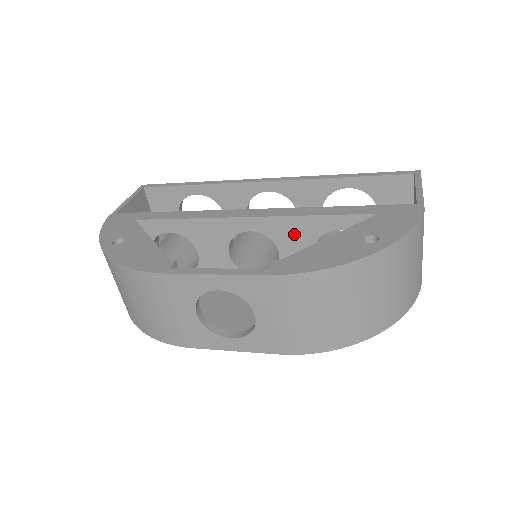
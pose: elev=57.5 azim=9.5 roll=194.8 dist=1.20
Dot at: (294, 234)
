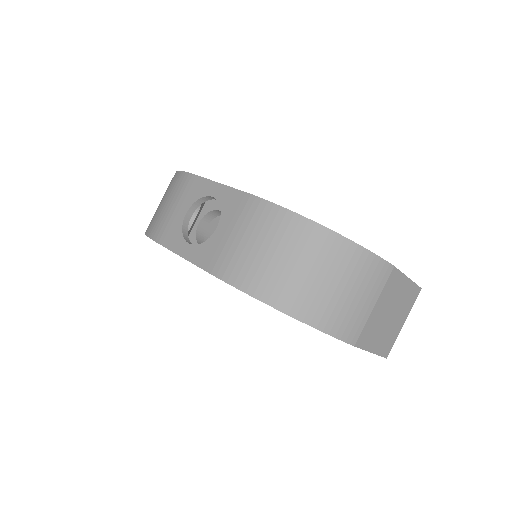
Dot at: occluded
